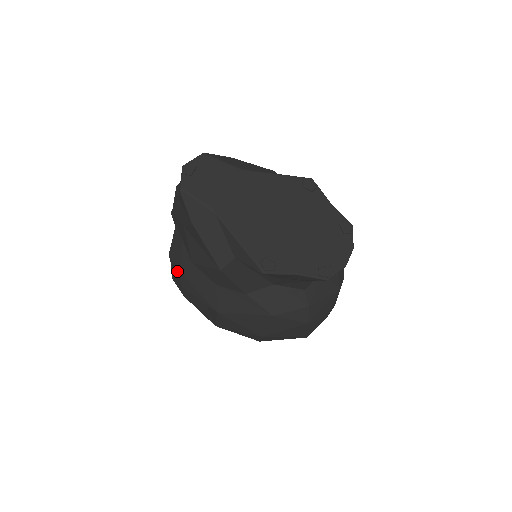
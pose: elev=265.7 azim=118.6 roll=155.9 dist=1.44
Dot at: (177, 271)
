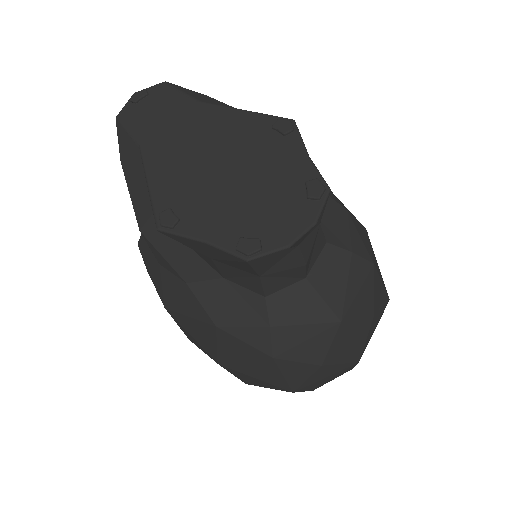
Dot at: occluded
